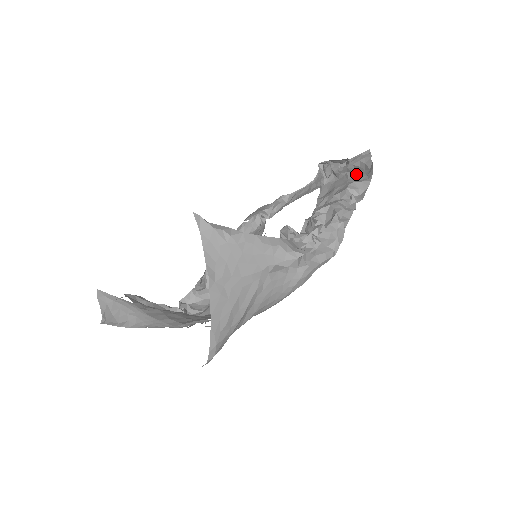
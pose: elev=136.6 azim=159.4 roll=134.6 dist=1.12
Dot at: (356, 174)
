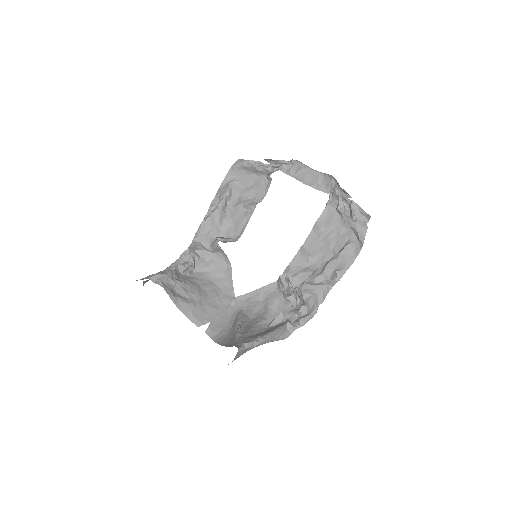
Dot at: (351, 230)
